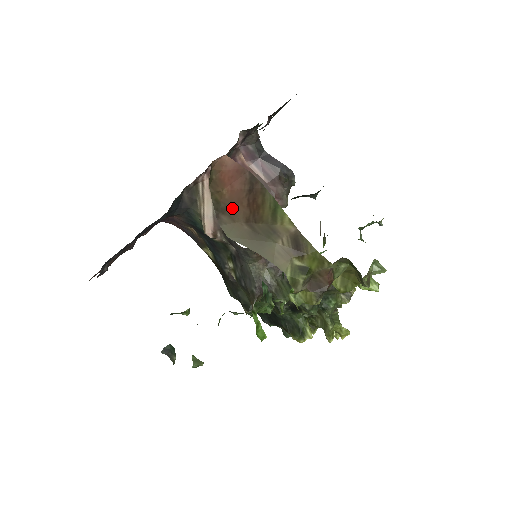
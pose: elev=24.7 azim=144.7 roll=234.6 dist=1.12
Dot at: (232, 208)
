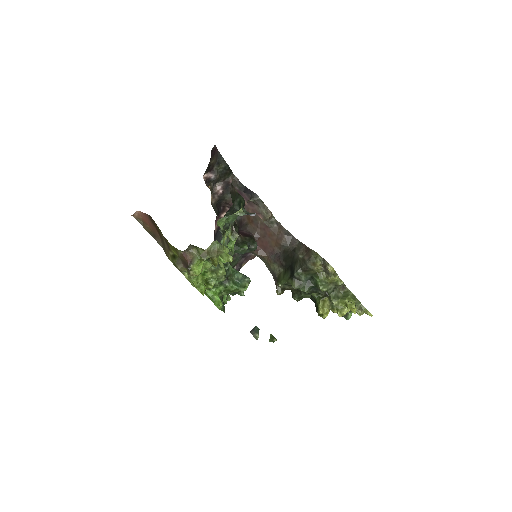
Dot at: (156, 233)
